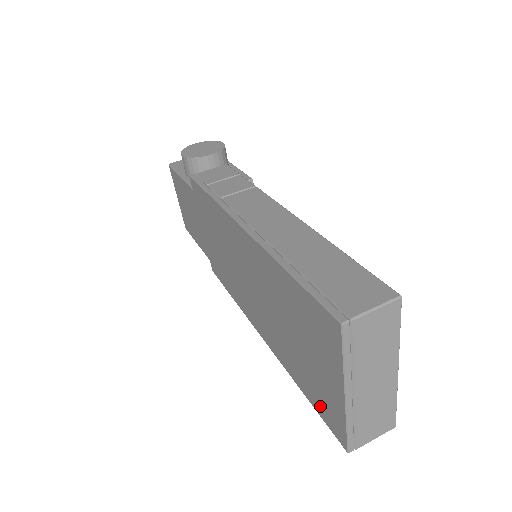
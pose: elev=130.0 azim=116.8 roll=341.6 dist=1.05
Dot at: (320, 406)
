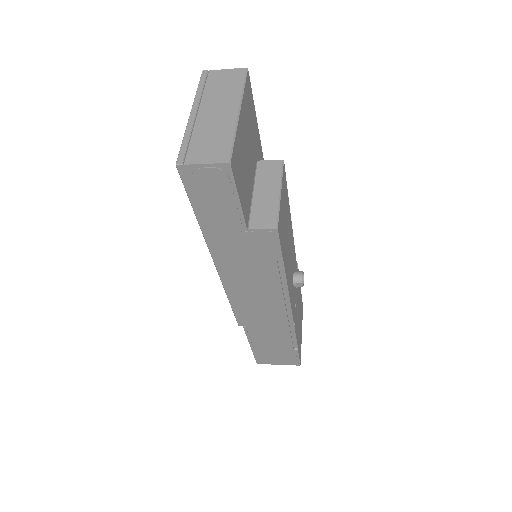
Dot at: occluded
